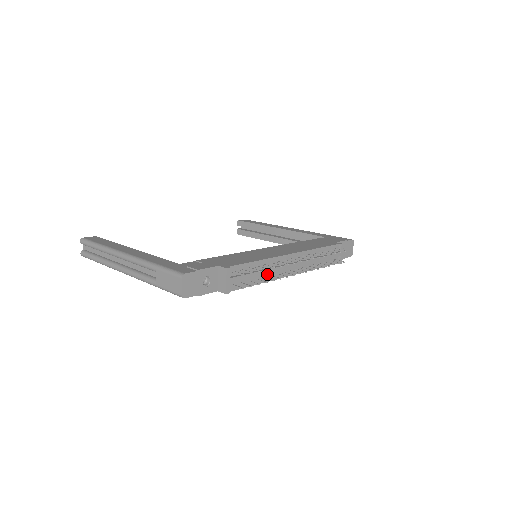
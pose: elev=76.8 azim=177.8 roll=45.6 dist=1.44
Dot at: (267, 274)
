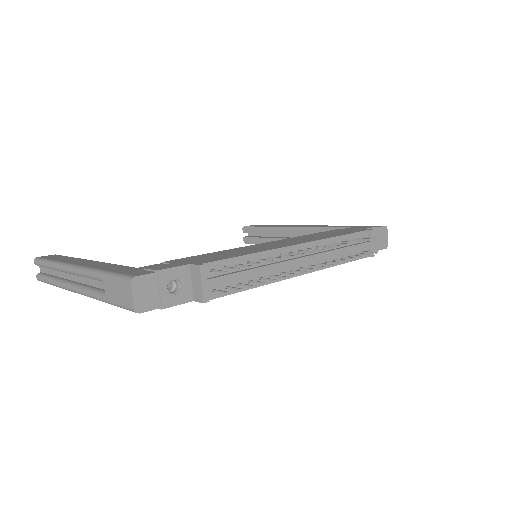
Dot at: (266, 273)
